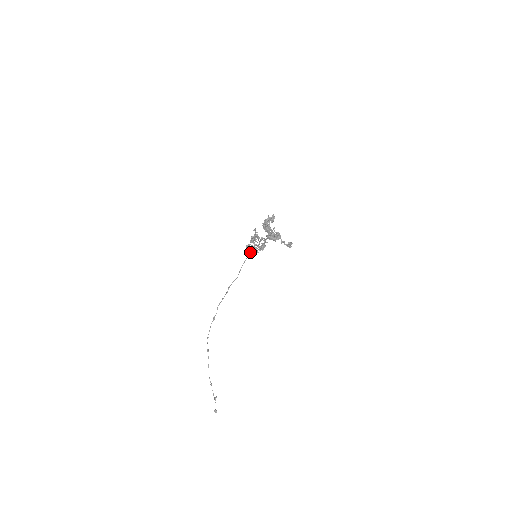
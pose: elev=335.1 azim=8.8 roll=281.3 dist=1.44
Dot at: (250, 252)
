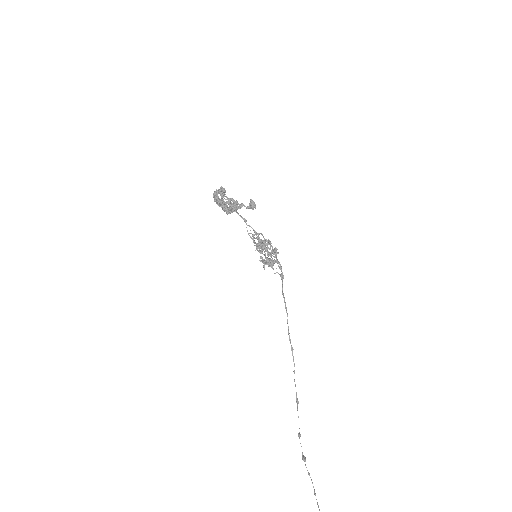
Dot at: (281, 273)
